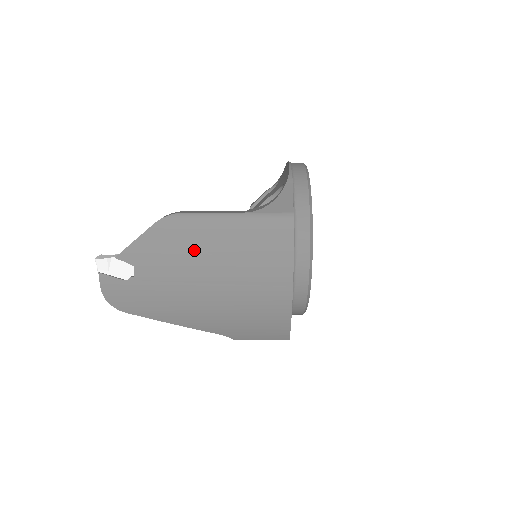
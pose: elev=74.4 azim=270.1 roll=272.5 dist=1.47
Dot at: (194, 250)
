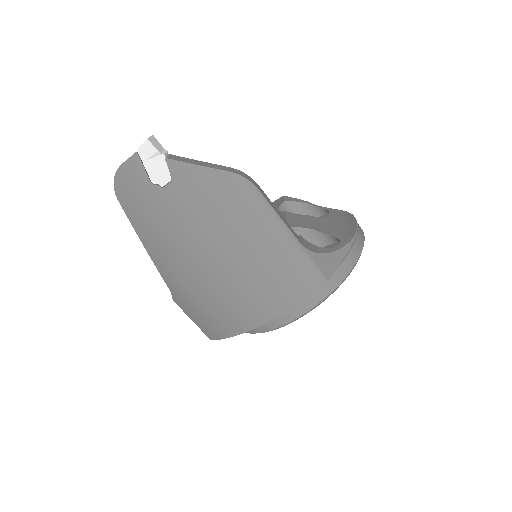
Dot at: (233, 225)
